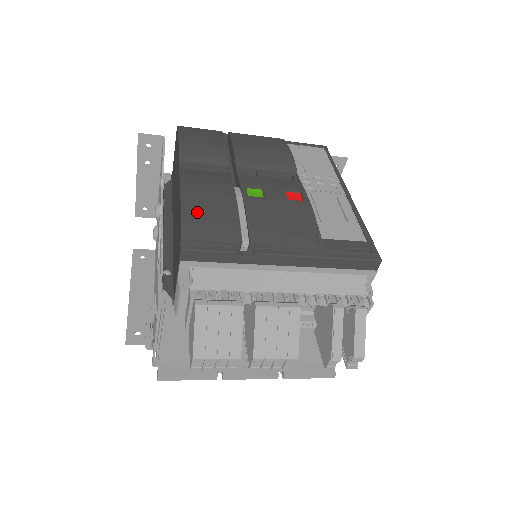
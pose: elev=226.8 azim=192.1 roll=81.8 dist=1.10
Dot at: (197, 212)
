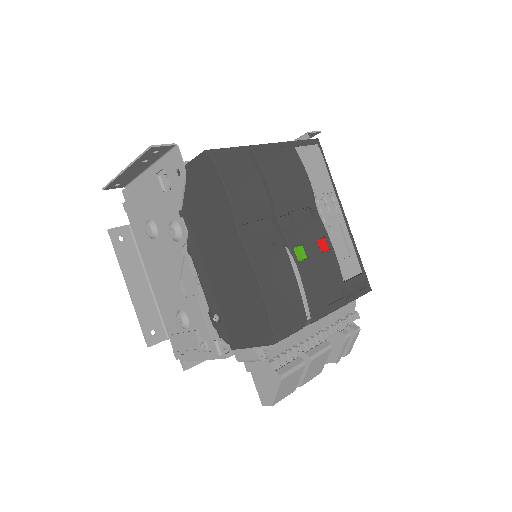
Dot at: (276, 302)
